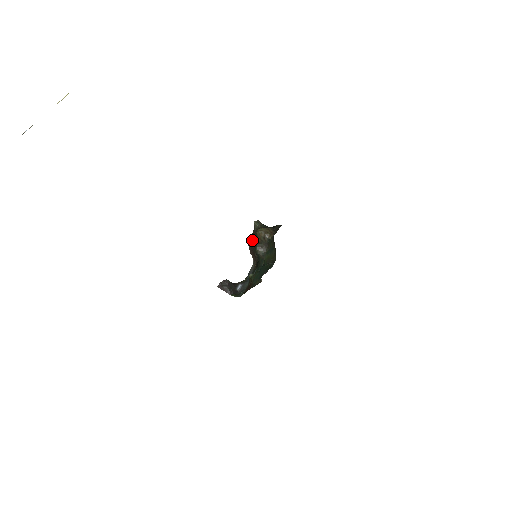
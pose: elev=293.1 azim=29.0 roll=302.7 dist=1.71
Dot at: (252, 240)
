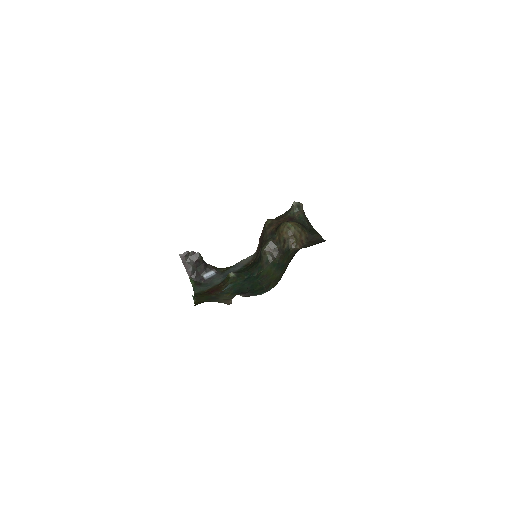
Dot at: (270, 228)
